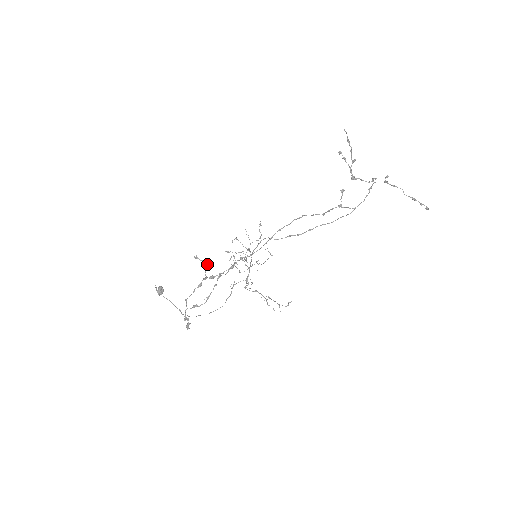
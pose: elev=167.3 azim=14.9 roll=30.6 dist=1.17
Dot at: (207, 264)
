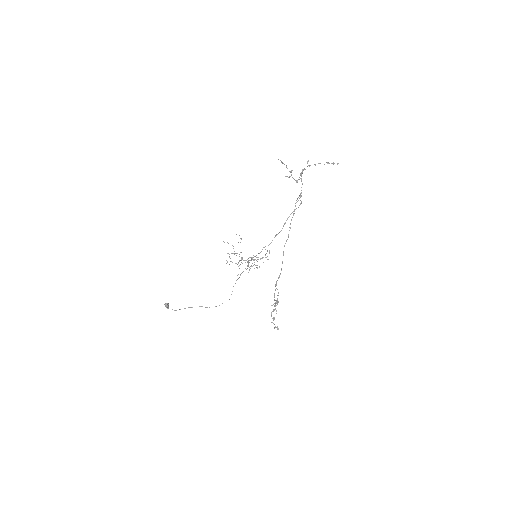
Dot at: (278, 302)
